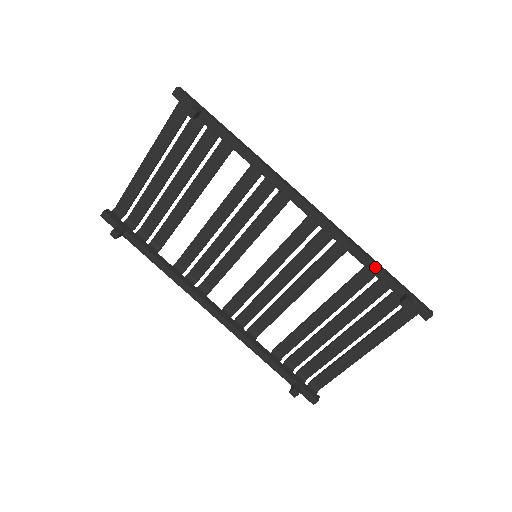
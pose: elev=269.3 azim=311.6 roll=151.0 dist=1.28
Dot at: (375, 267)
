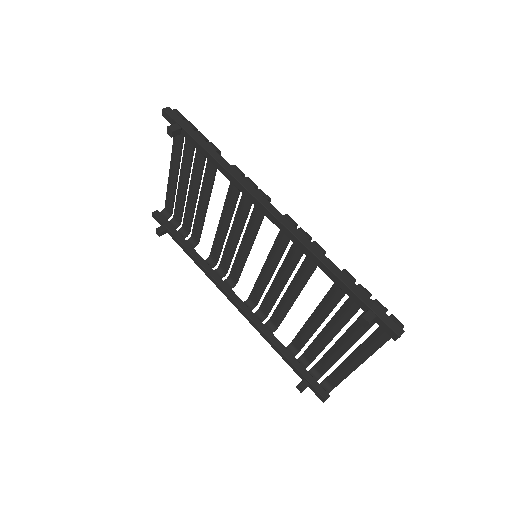
Dot at: (337, 278)
